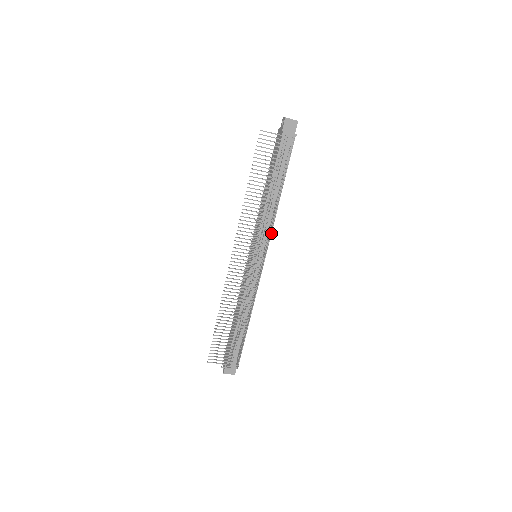
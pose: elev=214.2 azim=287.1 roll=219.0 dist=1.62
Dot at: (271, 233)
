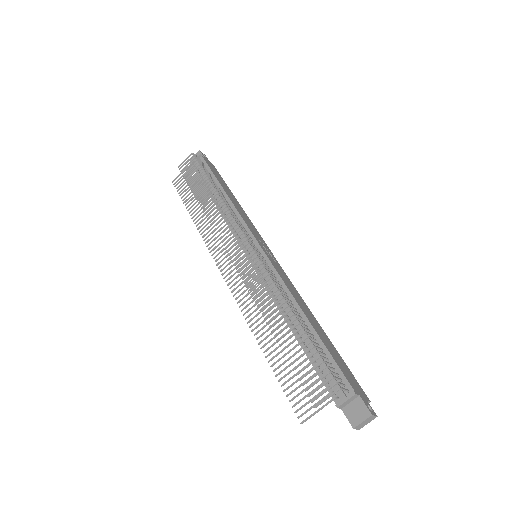
Dot at: (244, 222)
